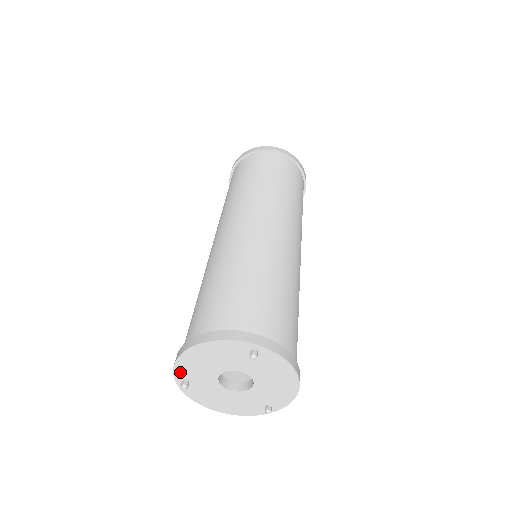
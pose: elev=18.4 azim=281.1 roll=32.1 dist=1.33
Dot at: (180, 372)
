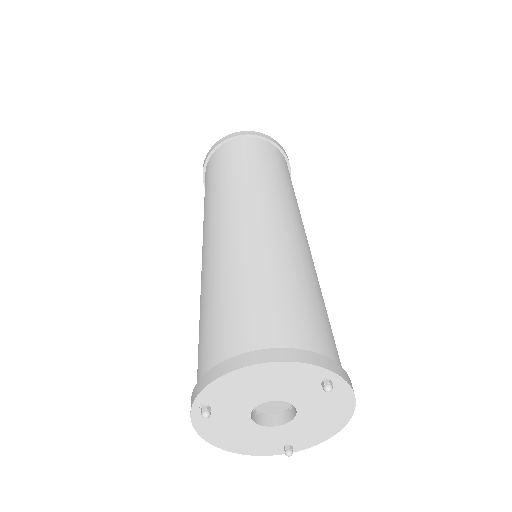
Dot at: (208, 395)
